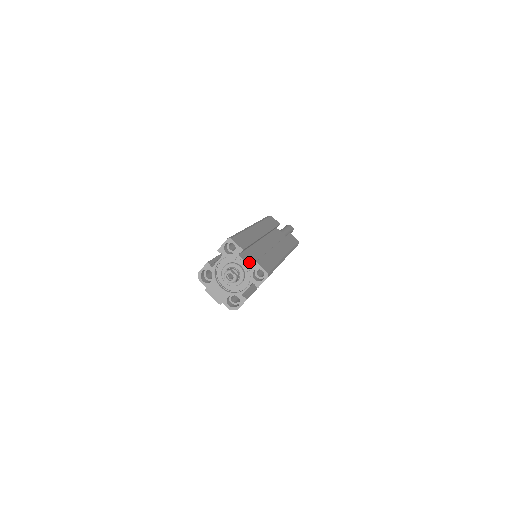
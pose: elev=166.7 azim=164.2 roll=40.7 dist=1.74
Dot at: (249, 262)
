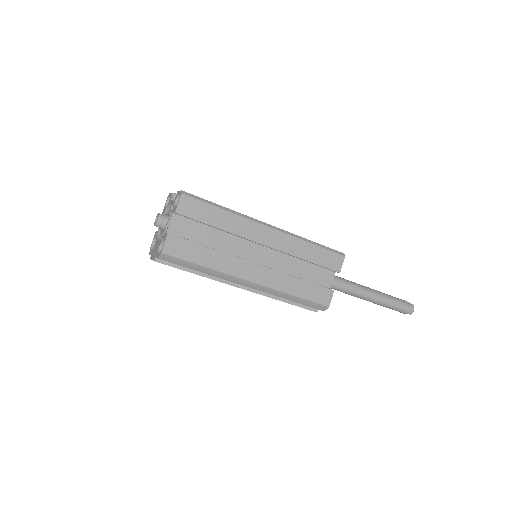
Dot at: occluded
